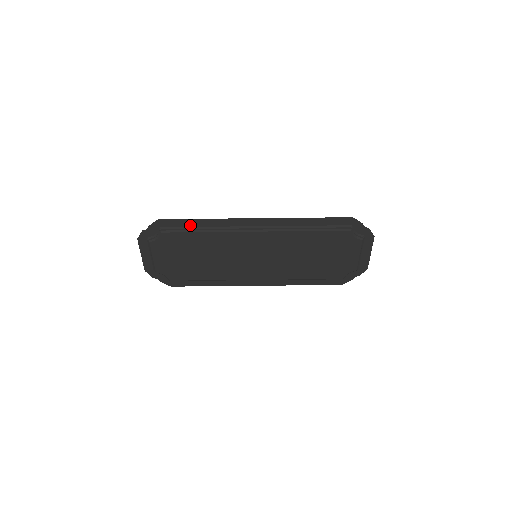
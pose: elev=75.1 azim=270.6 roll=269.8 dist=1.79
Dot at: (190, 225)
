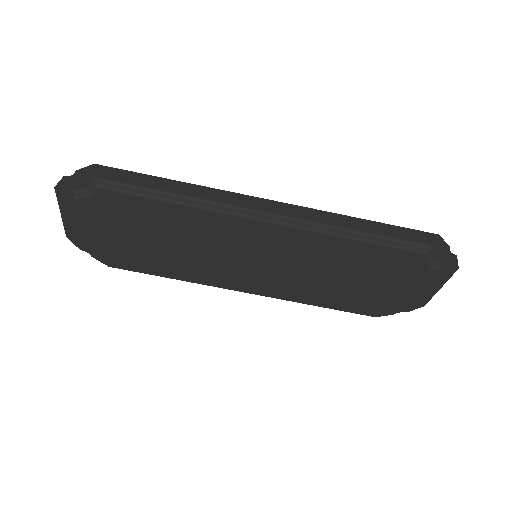
Dot at: (152, 186)
